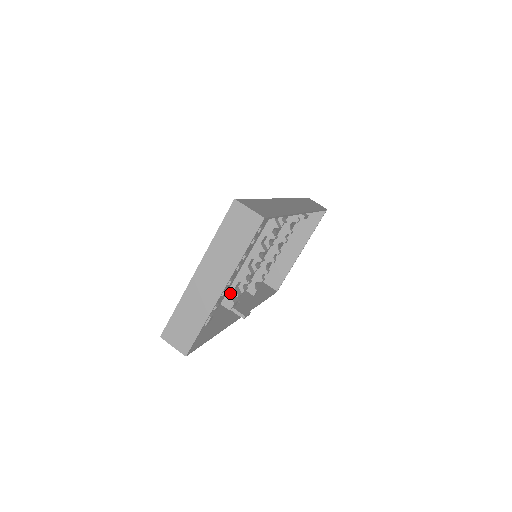
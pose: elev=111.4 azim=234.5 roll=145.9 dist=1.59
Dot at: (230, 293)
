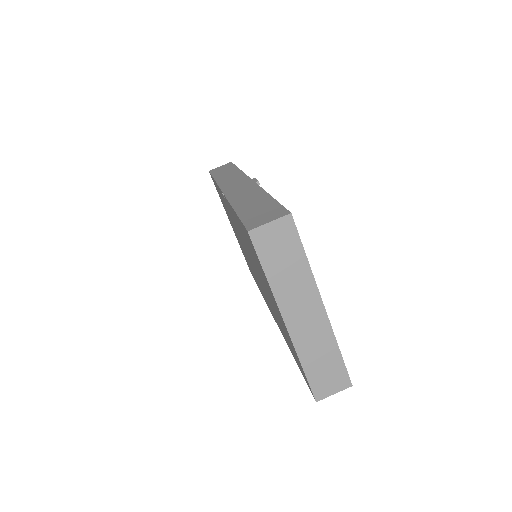
Dot at: occluded
